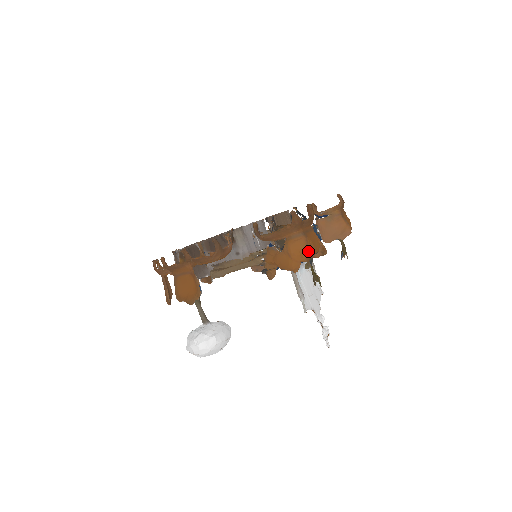
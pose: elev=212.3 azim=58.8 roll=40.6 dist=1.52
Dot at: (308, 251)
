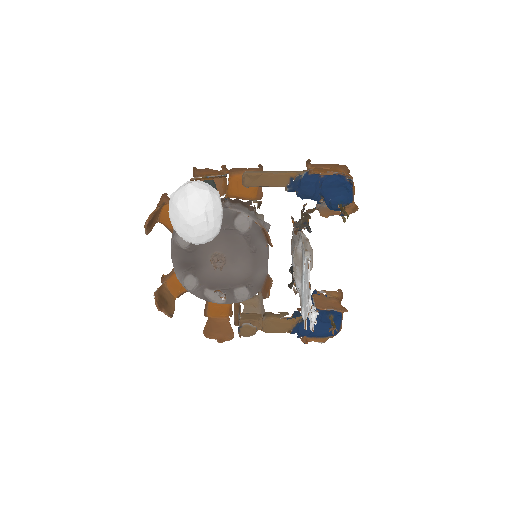
Dot at: (352, 177)
